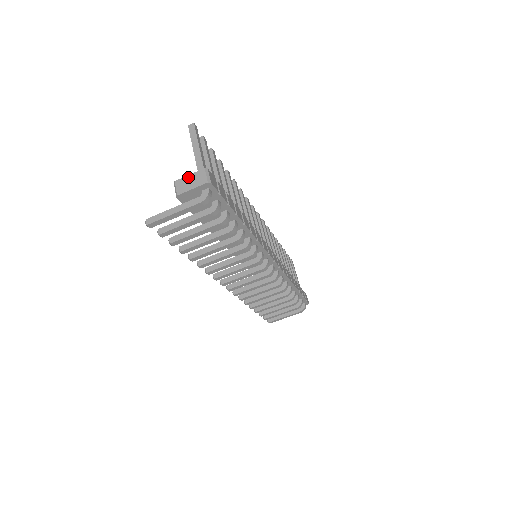
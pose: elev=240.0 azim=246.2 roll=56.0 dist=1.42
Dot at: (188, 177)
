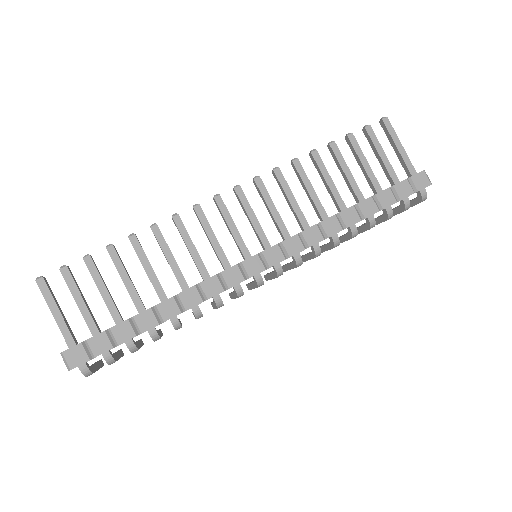
Dot at: occluded
